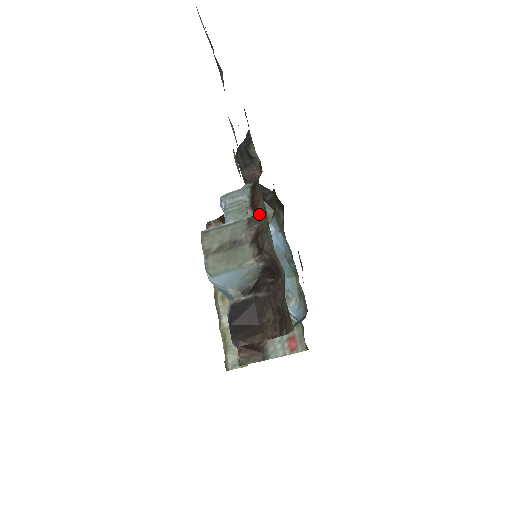
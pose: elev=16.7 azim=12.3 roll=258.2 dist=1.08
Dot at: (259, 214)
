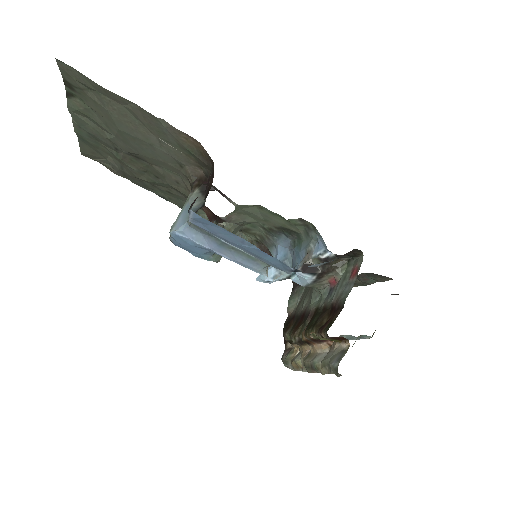
Dot at: occluded
